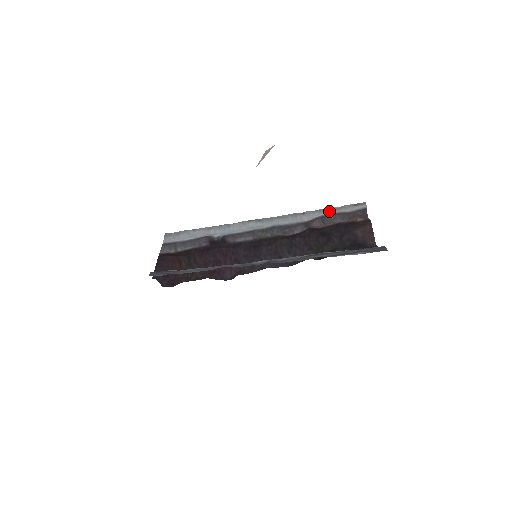
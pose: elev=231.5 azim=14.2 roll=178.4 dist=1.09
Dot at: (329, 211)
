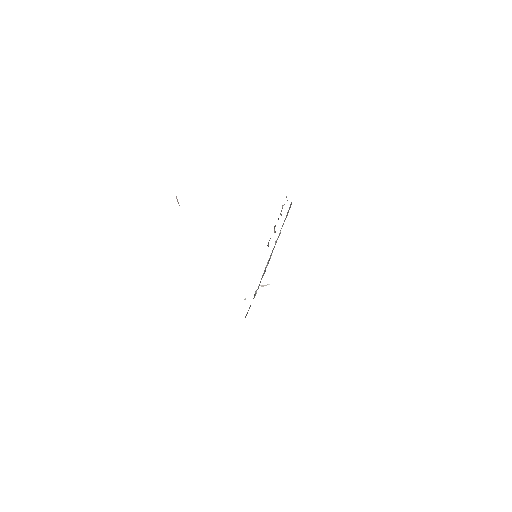
Dot at: occluded
